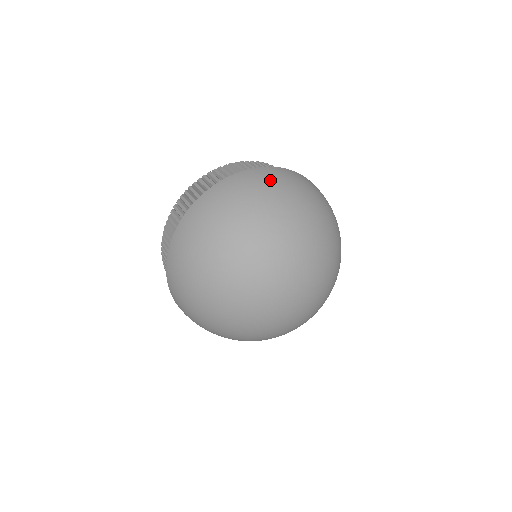
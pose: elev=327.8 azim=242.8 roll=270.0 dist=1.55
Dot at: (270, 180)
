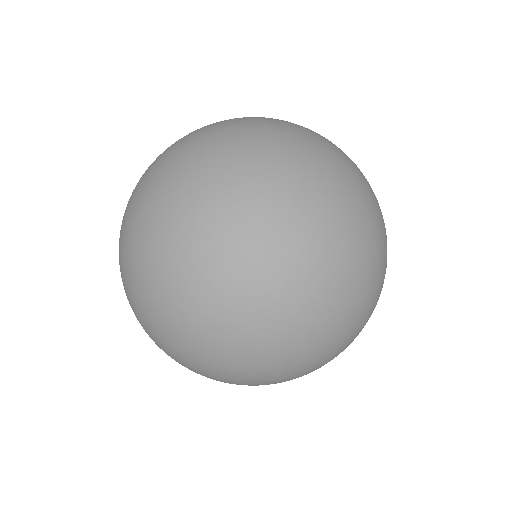
Dot at: (250, 123)
